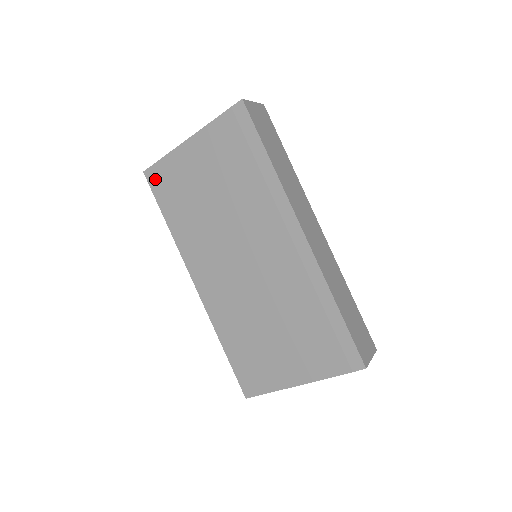
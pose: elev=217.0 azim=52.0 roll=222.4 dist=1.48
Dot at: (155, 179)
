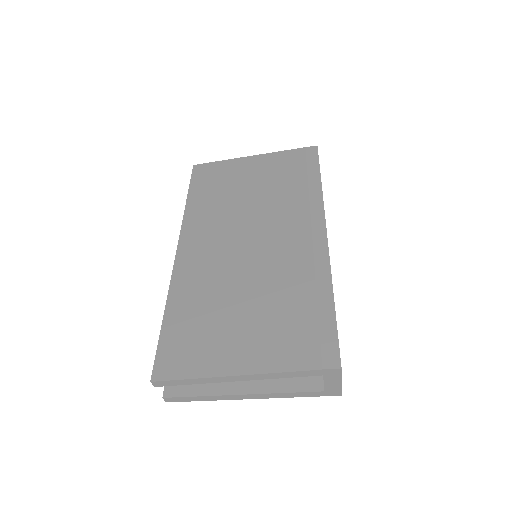
Dot at: (201, 171)
